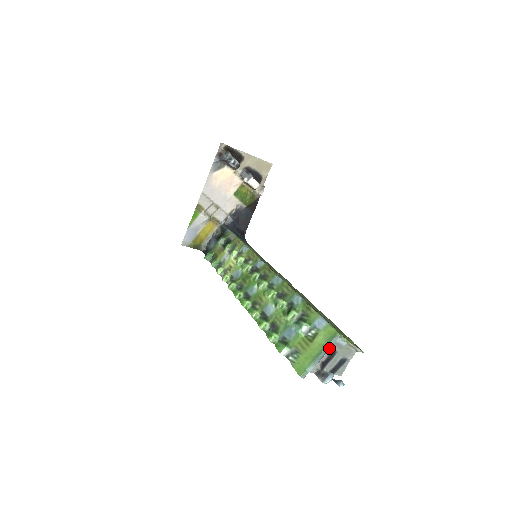
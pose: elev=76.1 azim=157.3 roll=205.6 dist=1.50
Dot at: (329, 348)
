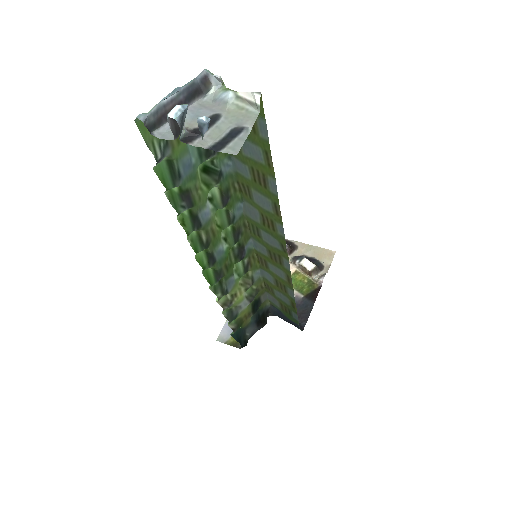
Dot at: (188, 84)
